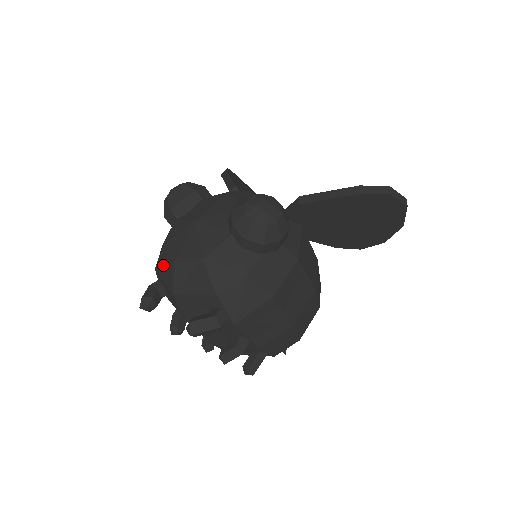
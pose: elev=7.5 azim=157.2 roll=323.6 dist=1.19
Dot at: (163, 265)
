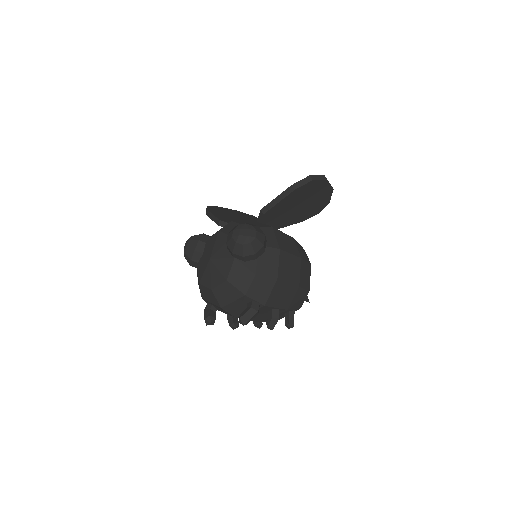
Dot at: (206, 294)
